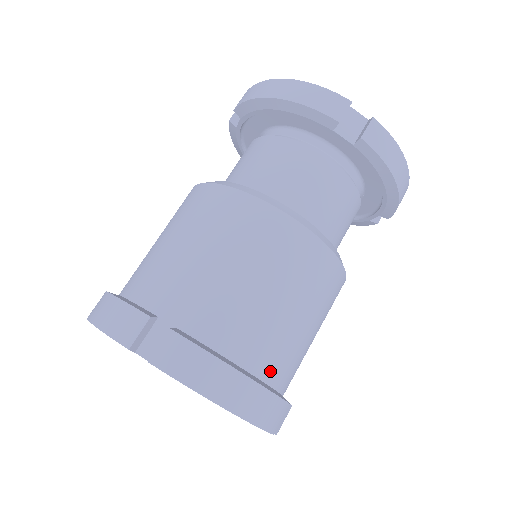
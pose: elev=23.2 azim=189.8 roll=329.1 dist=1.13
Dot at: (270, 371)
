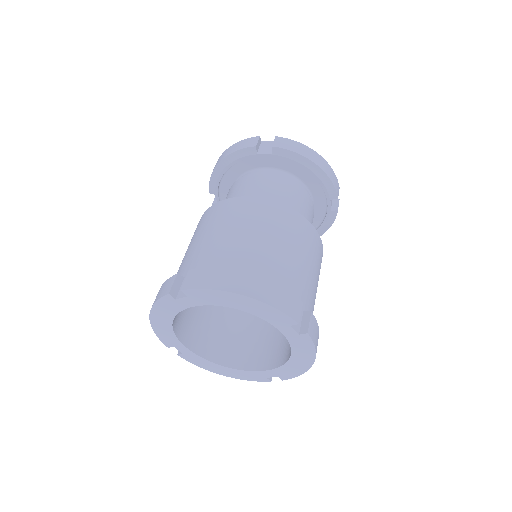
Dot at: (272, 278)
